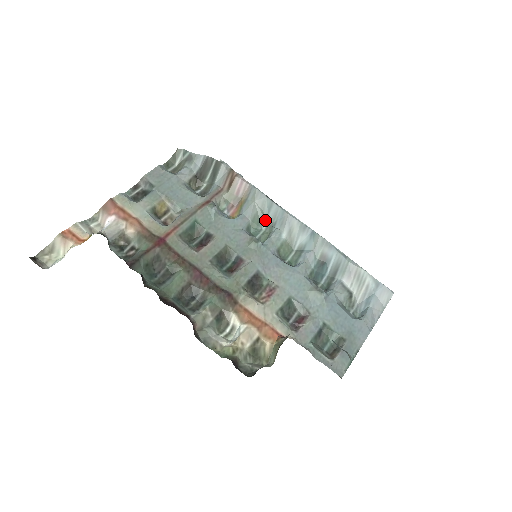
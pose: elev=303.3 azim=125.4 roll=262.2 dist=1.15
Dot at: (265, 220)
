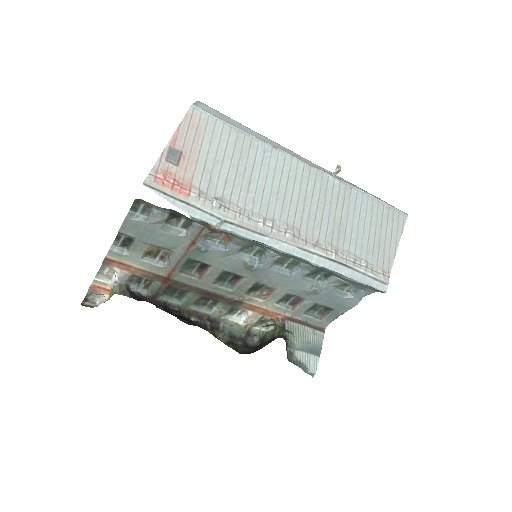
Dot at: (258, 245)
